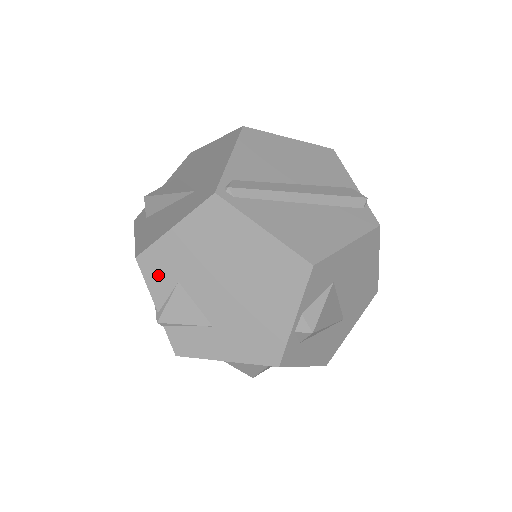
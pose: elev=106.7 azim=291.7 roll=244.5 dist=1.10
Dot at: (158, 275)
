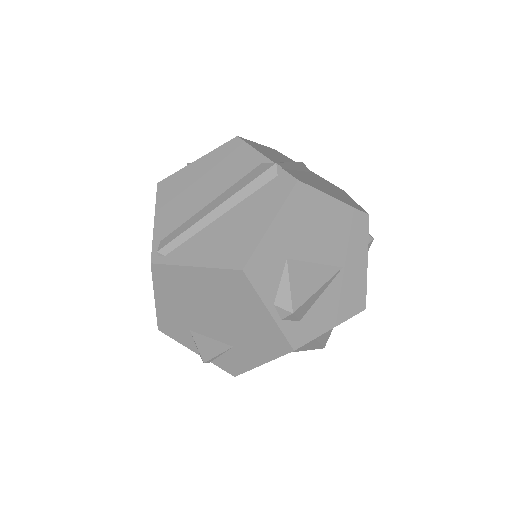
Dot at: (177, 333)
